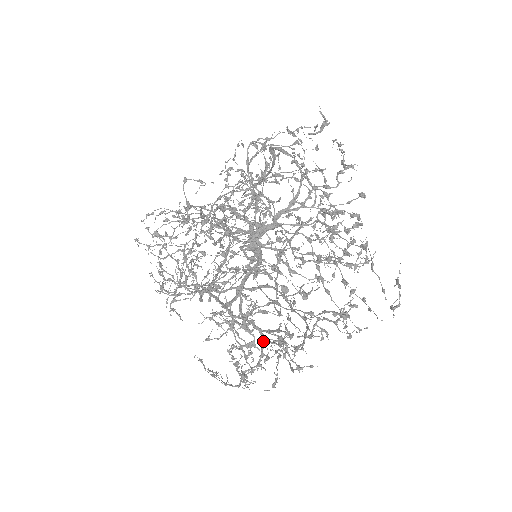
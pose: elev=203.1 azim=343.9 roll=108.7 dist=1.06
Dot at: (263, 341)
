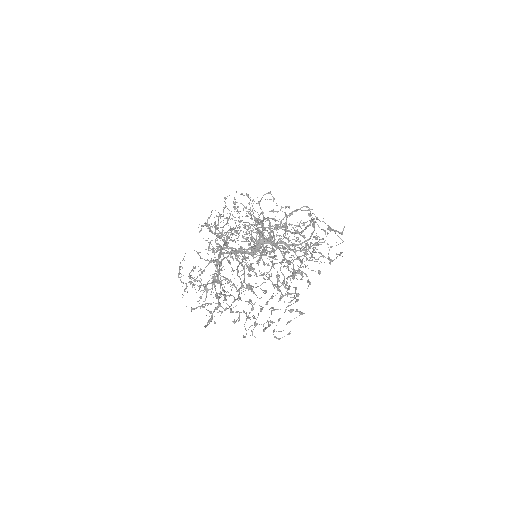
Dot at: (213, 282)
